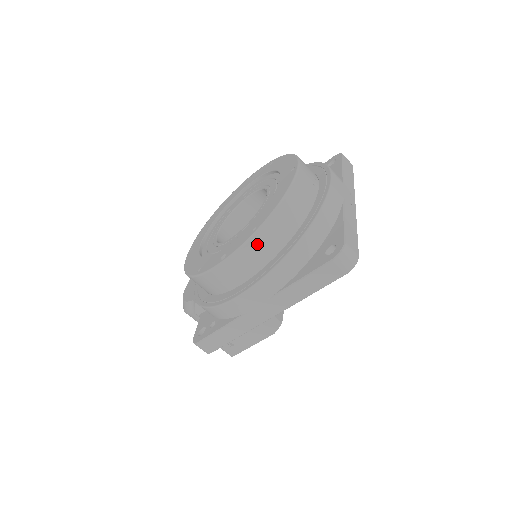
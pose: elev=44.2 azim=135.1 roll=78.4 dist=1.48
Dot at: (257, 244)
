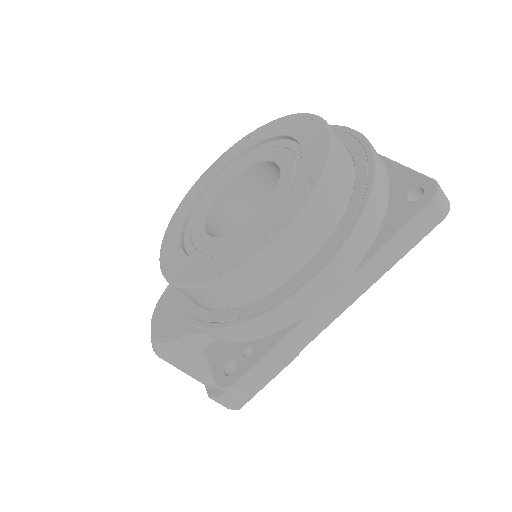
Dot at: (320, 204)
